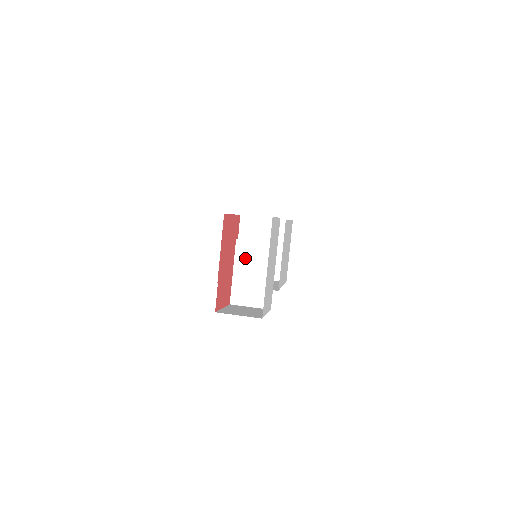
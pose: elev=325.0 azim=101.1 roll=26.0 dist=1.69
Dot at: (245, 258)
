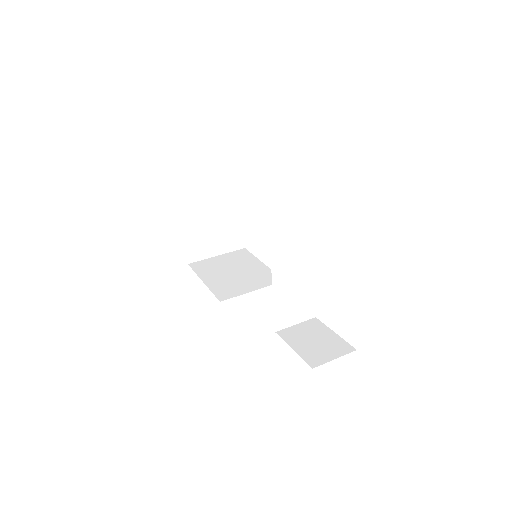
Dot at: (284, 281)
